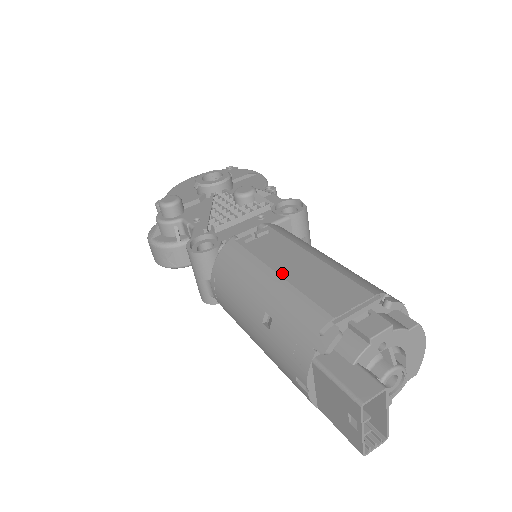
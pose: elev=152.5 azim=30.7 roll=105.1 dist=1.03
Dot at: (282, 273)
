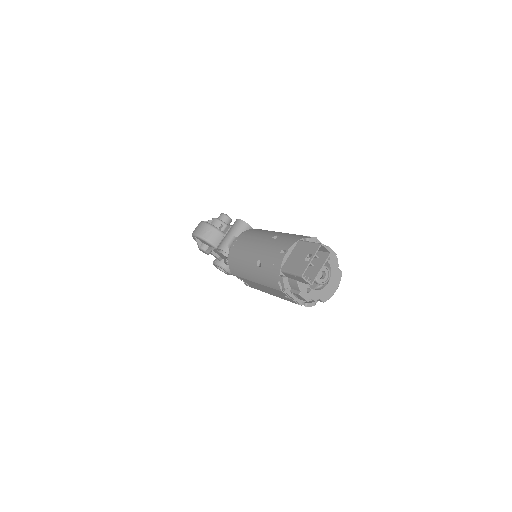
Dot at: occluded
